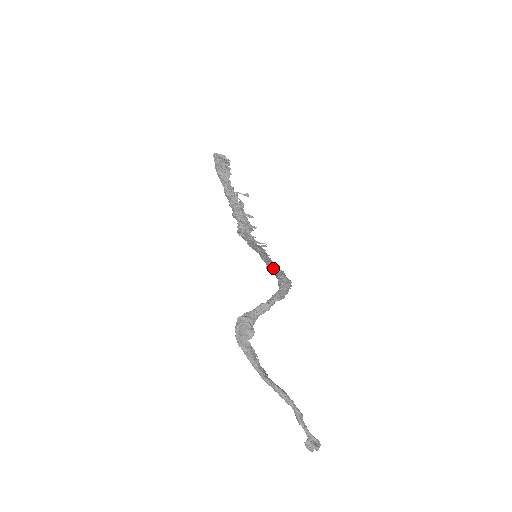
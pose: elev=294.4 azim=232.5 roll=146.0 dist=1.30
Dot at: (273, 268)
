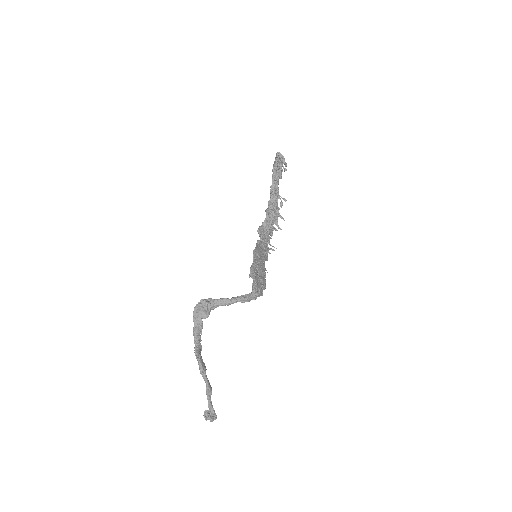
Dot at: (252, 275)
